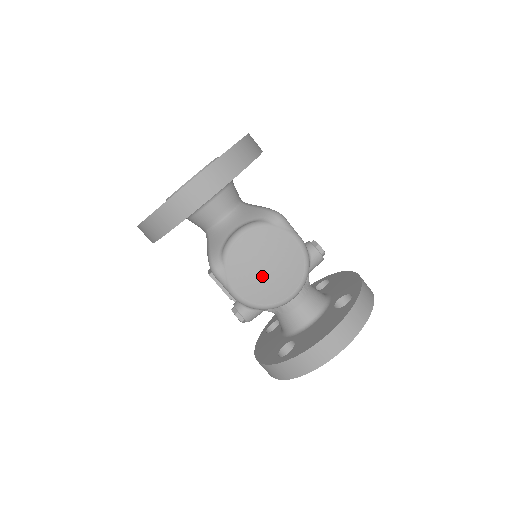
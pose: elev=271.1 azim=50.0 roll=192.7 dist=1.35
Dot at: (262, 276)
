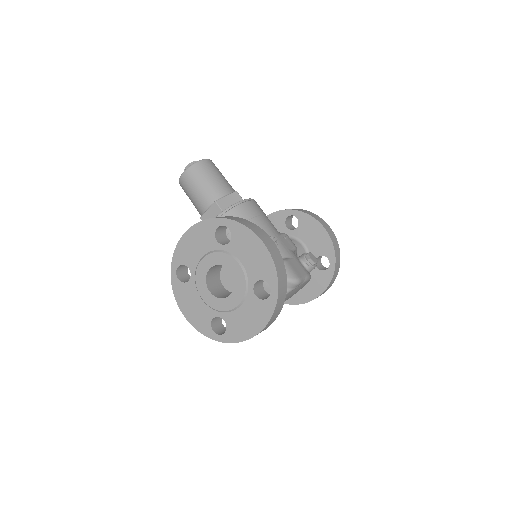
Dot at: occluded
